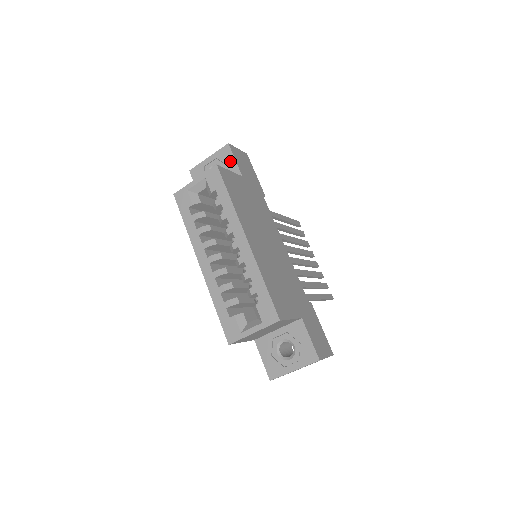
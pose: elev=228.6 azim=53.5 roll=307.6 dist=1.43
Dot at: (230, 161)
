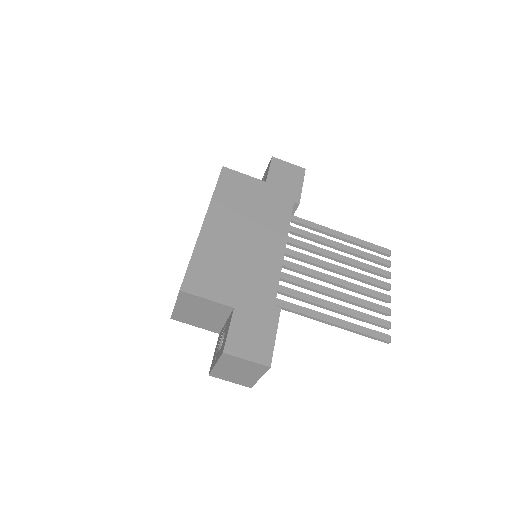
Dot at: (267, 171)
